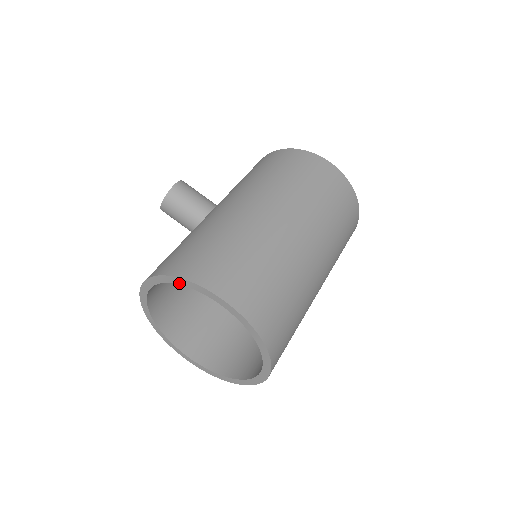
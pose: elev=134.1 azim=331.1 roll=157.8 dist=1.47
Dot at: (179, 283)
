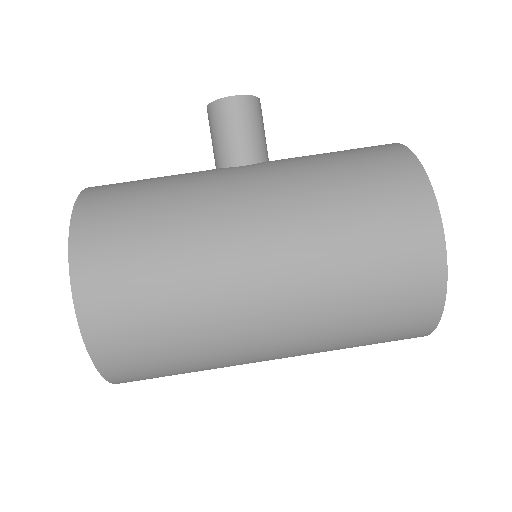
Dot at: occluded
